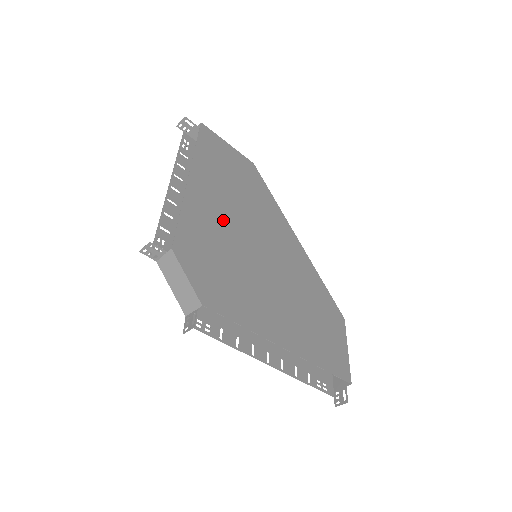
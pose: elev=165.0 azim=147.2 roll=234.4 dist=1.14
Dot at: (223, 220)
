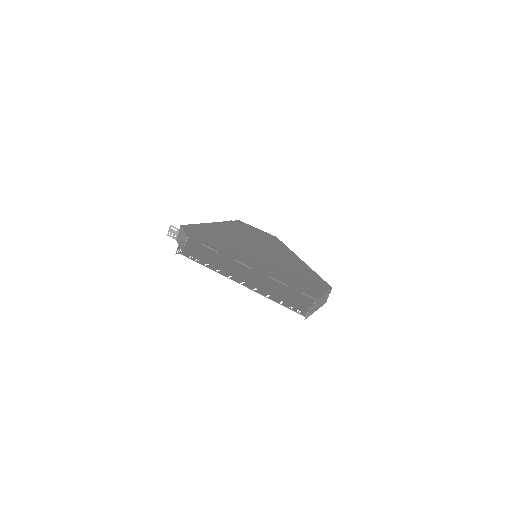
Dot at: (230, 235)
